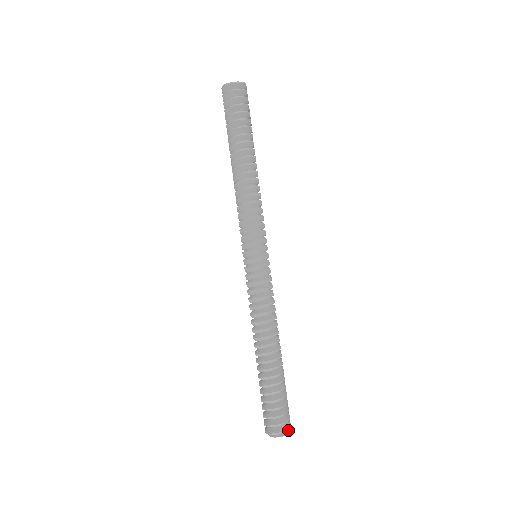
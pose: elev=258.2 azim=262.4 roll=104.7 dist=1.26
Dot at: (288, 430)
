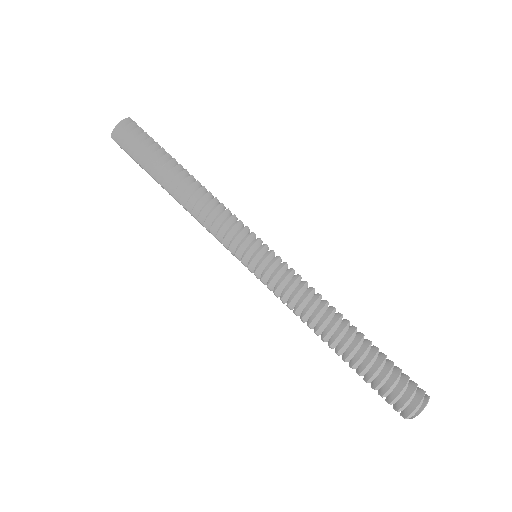
Dot at: (424, 397)
